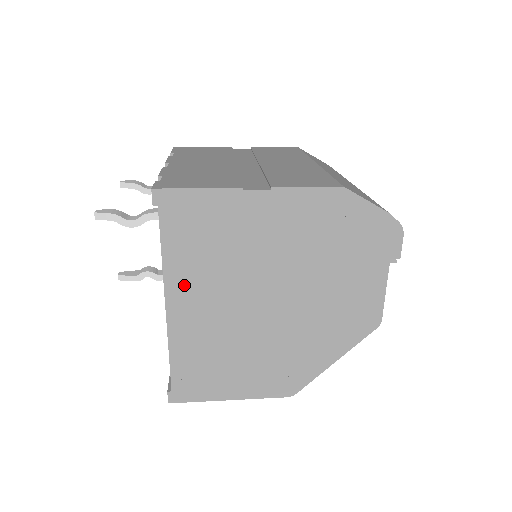
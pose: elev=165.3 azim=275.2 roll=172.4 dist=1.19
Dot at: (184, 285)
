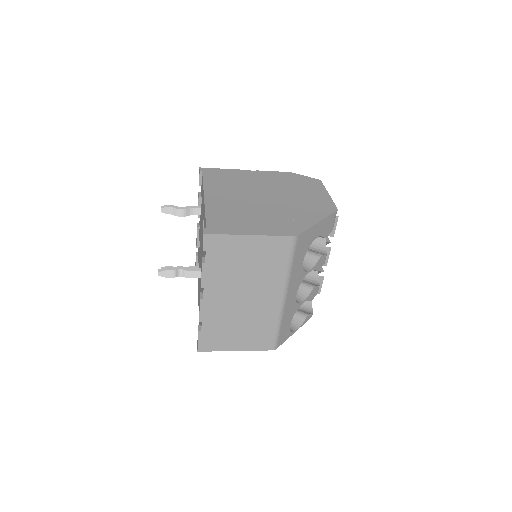
Dot at: (215, 191)
